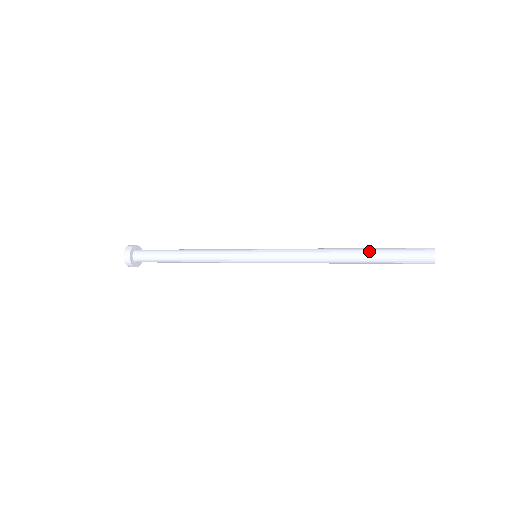
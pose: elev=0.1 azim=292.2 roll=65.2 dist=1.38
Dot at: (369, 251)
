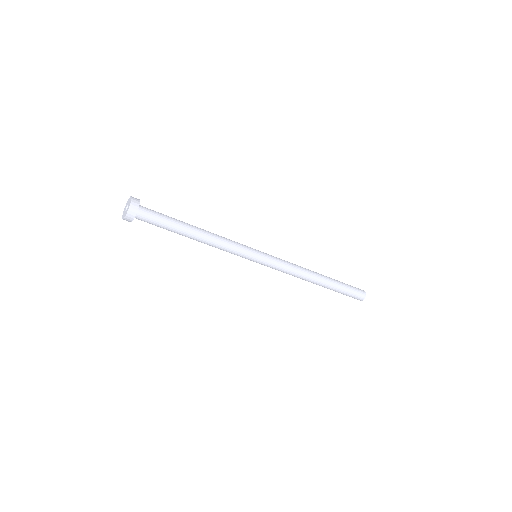
Dot at: (334, 283)
